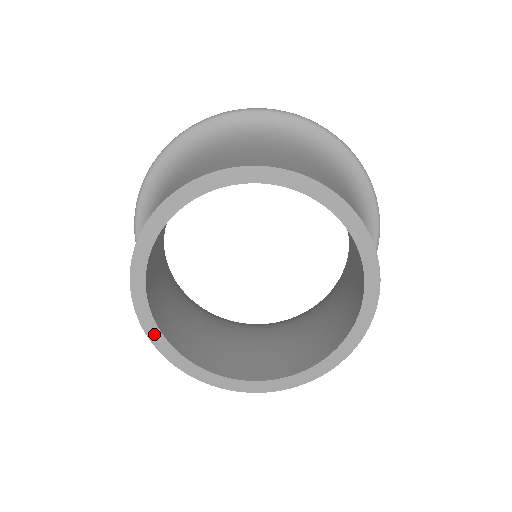
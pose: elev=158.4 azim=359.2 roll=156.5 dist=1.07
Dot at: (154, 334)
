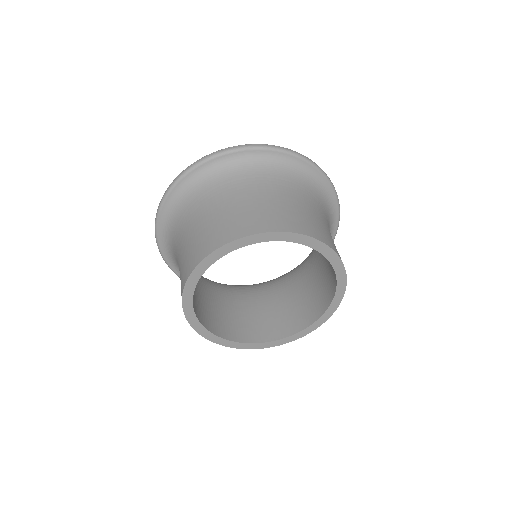
Dot at: (196, 275)
